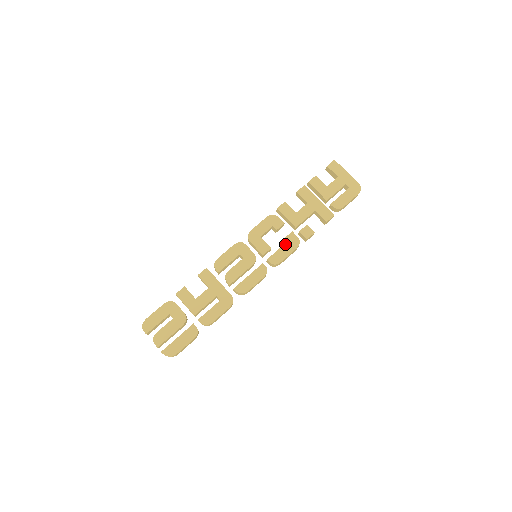
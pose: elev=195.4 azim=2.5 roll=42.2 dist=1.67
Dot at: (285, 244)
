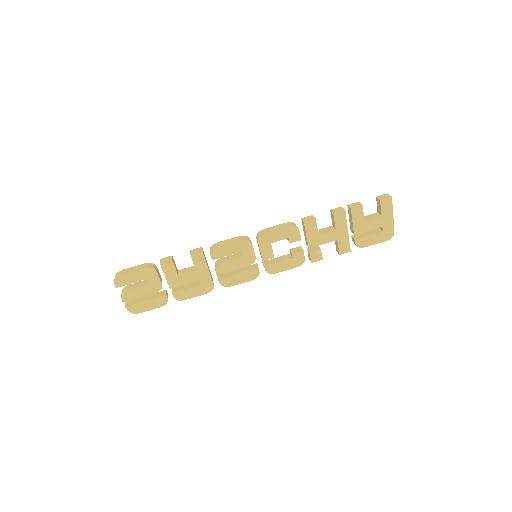
Dot at: (289, 259)
